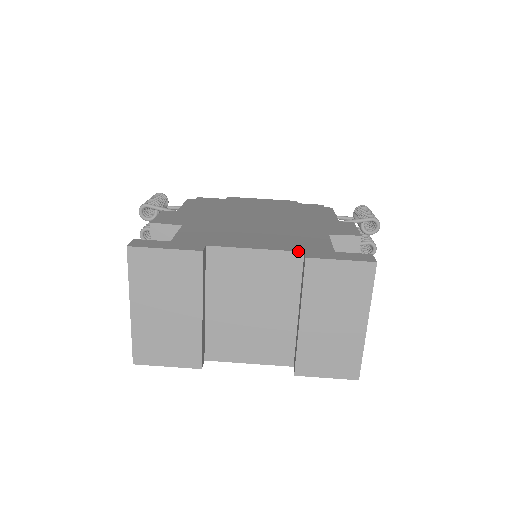
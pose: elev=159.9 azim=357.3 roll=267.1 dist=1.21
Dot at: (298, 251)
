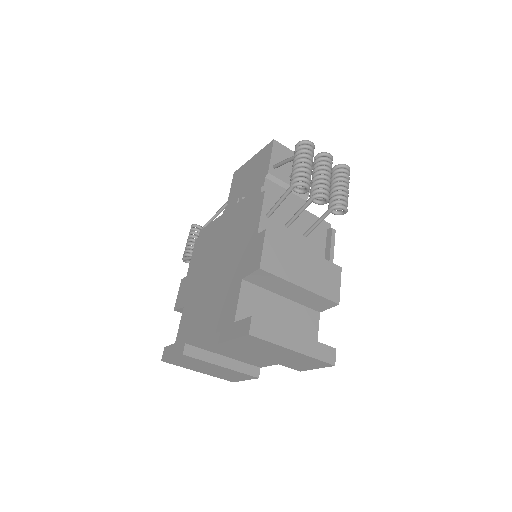
Dot at: (218, 332)
